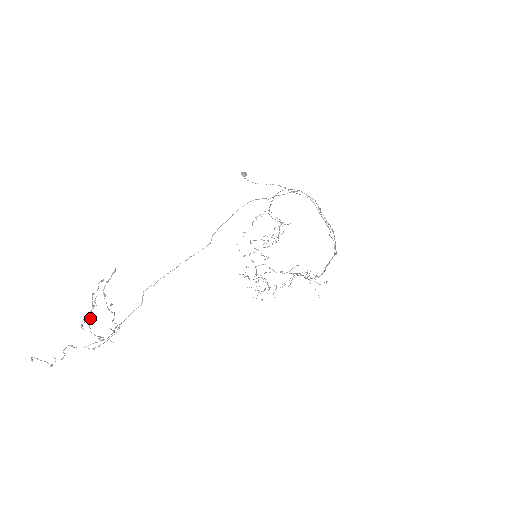
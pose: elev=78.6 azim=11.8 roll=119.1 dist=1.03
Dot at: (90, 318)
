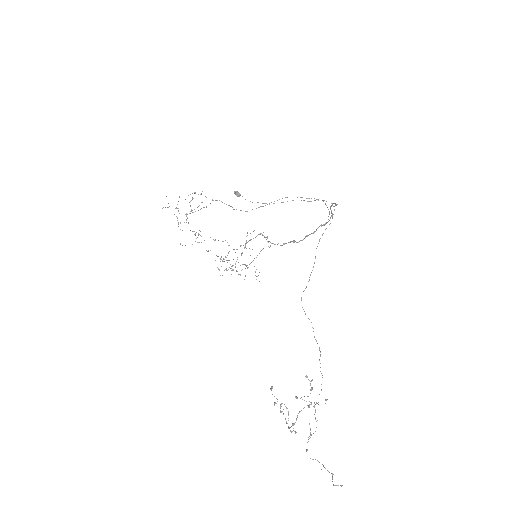
Dot at: (286, 421)
